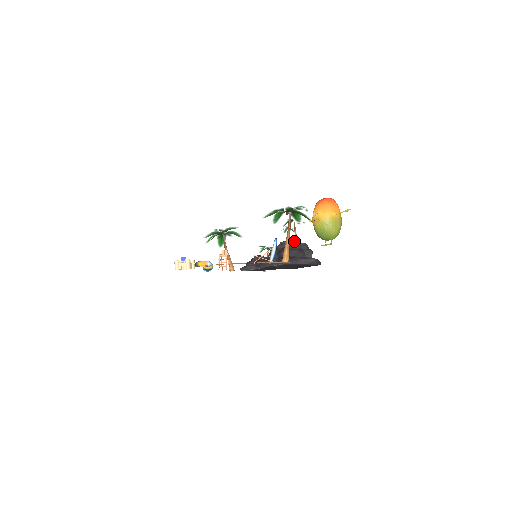
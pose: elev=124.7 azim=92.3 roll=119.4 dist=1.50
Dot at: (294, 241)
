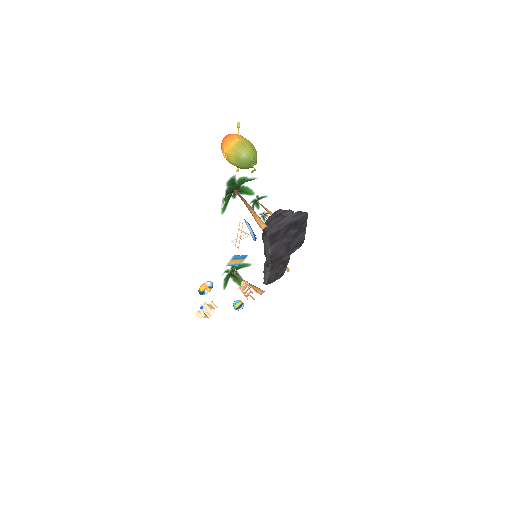
Dot at: occluded
